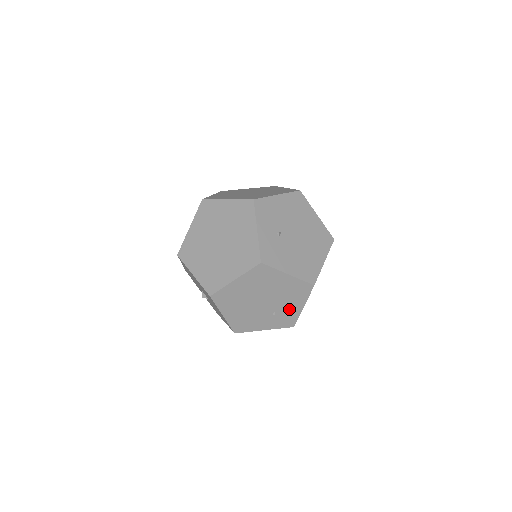
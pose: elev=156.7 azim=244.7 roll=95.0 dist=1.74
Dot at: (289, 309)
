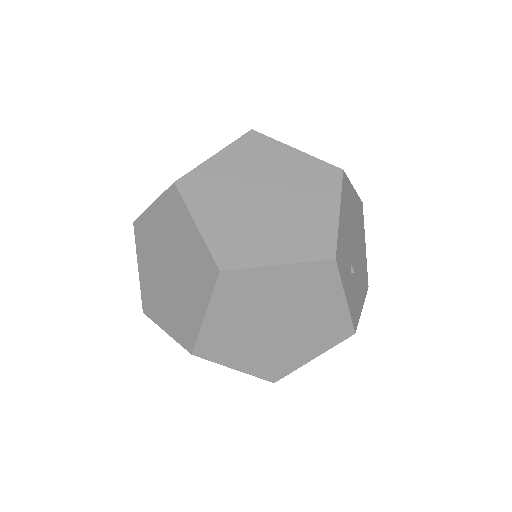
Dot at: occluded
